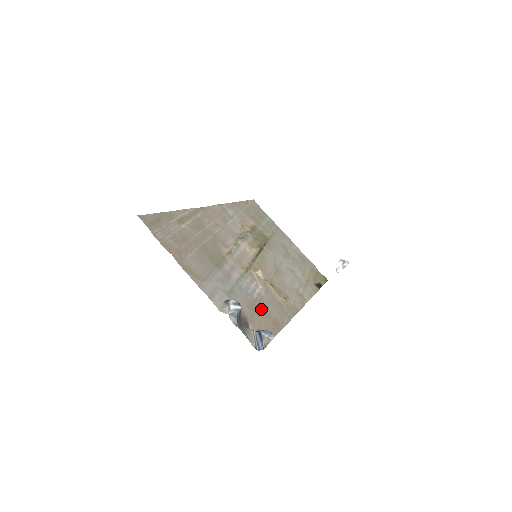
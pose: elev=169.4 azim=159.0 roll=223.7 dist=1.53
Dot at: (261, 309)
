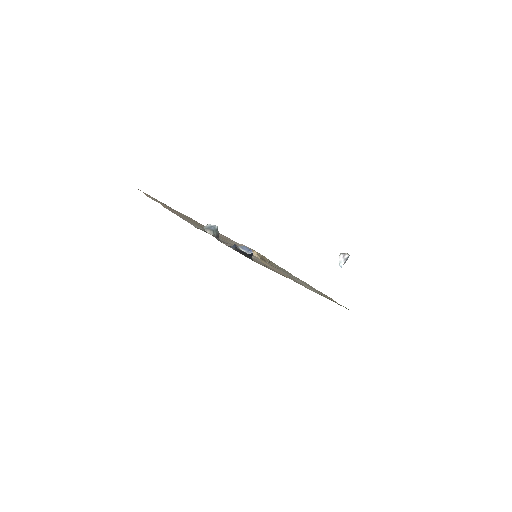
Dot at: occluded
